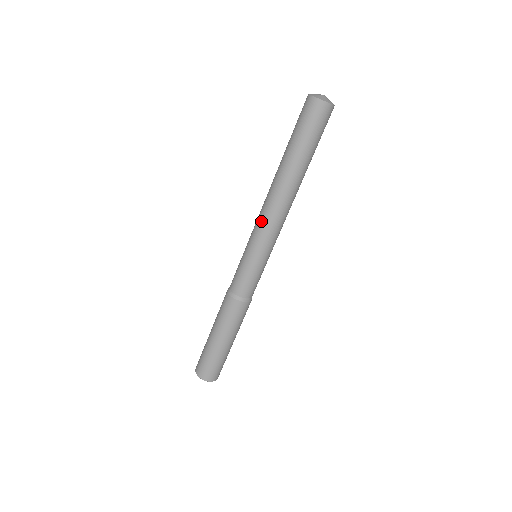
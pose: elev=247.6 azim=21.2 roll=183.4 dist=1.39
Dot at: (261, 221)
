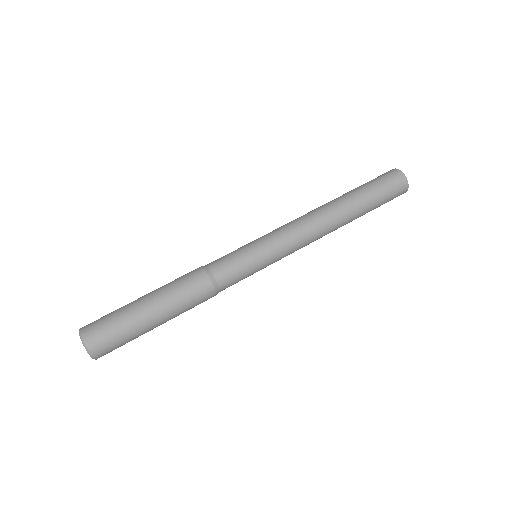
Dot at: (286, 224)
